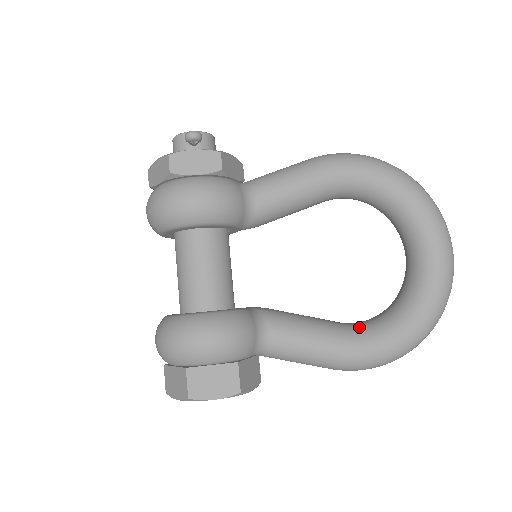
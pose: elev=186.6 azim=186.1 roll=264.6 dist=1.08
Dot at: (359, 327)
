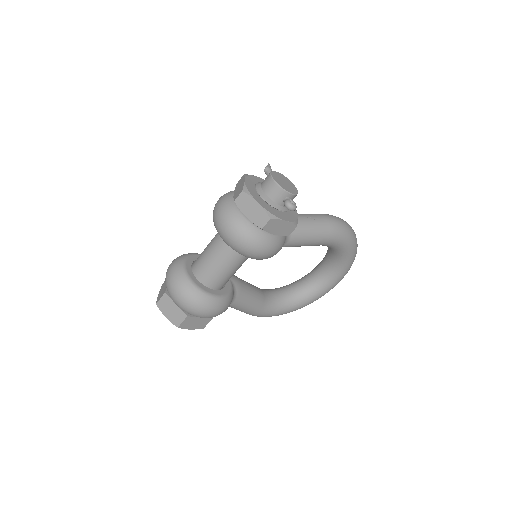
Dot at: (271, 302)
